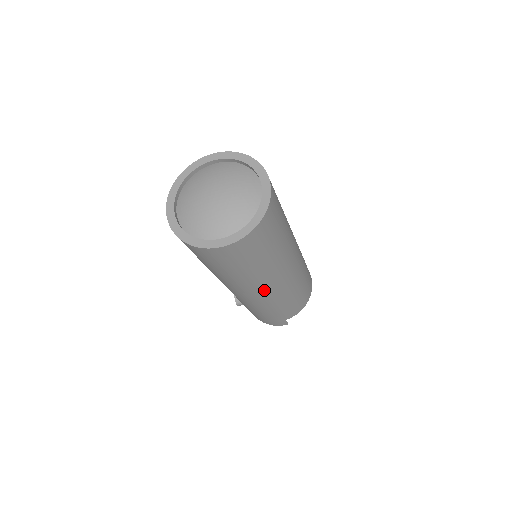
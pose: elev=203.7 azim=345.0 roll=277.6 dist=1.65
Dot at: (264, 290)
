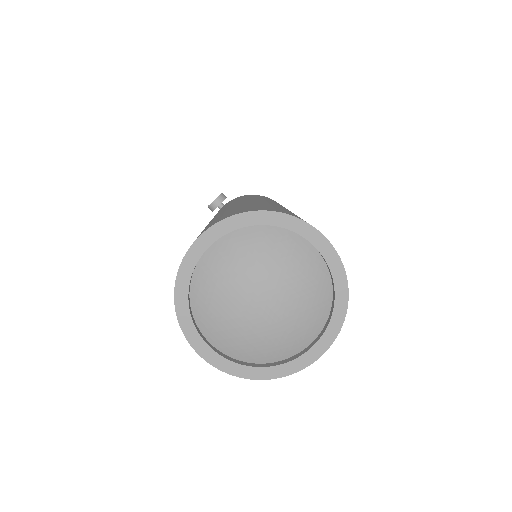
Dot at: occluded
